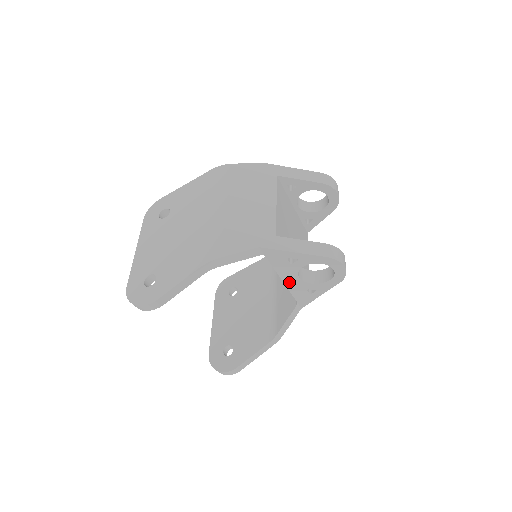
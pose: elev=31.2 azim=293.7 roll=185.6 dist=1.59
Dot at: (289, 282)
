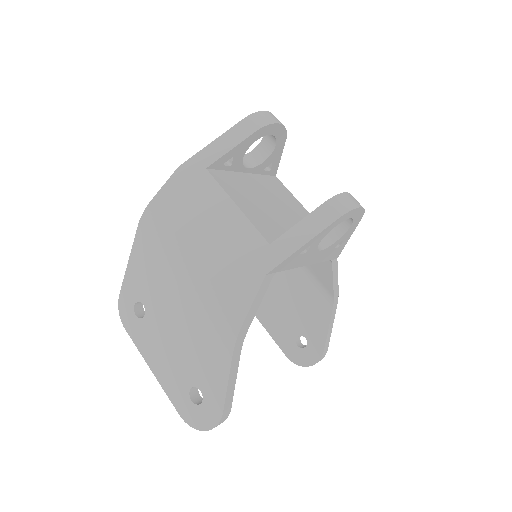
Dot at: (313, 260)
